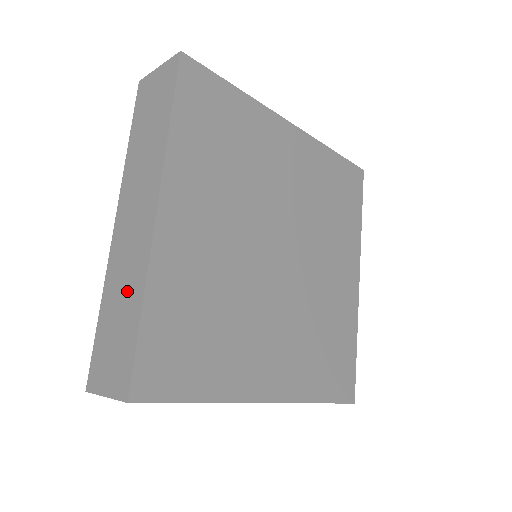
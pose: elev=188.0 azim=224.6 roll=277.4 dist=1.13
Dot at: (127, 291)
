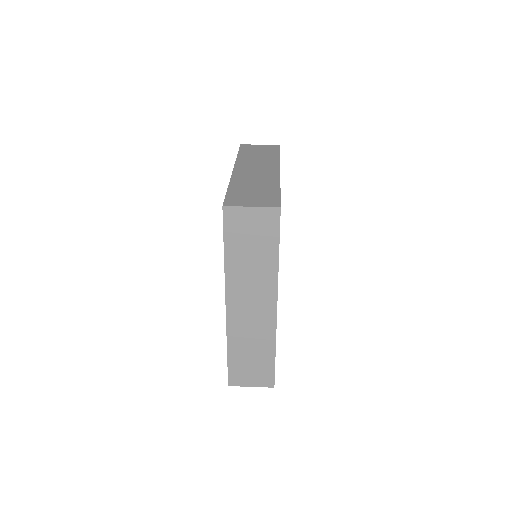
Dot at: (257, 344)
